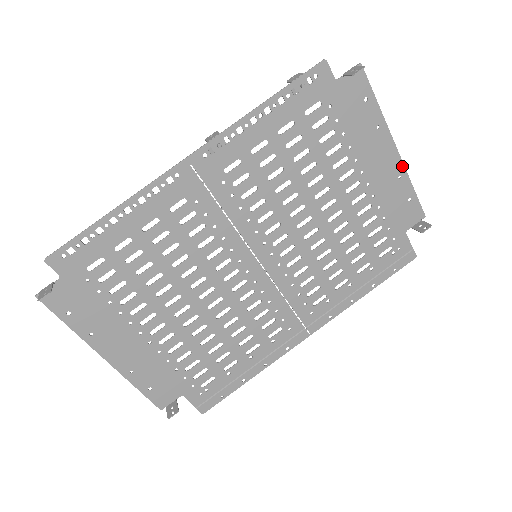
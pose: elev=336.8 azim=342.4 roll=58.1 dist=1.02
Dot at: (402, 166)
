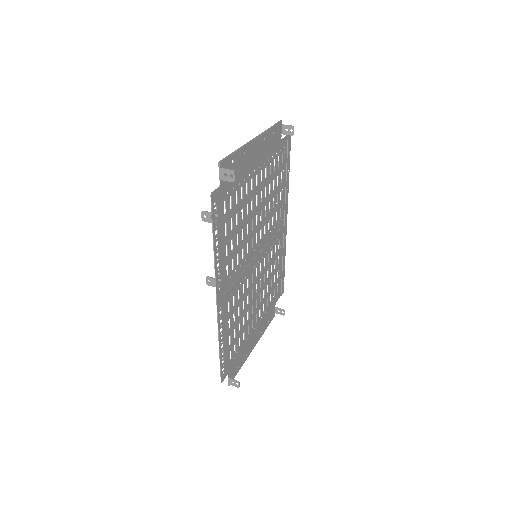
Dot at: (261, 136)
